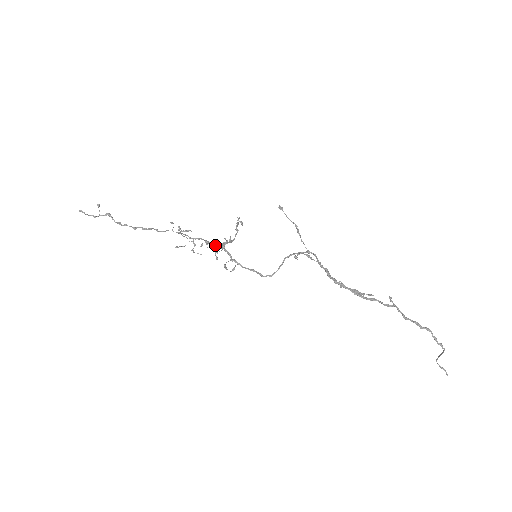
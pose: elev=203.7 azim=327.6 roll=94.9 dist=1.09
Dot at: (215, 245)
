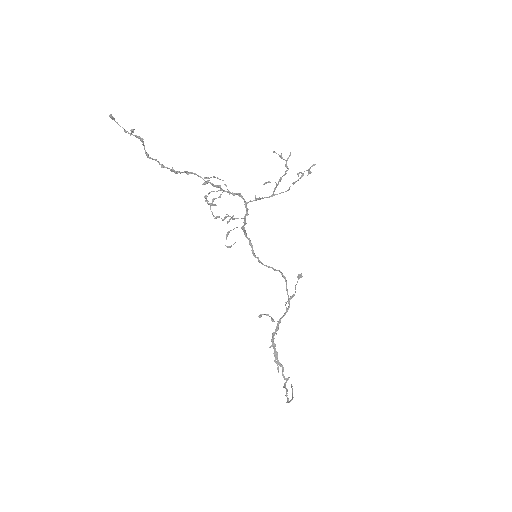
Dot at: (244, 201)
